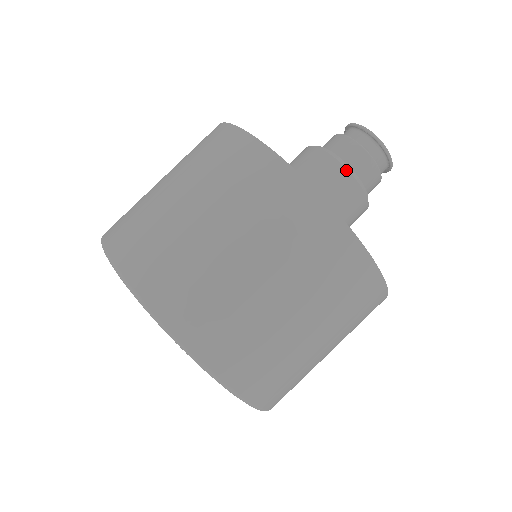
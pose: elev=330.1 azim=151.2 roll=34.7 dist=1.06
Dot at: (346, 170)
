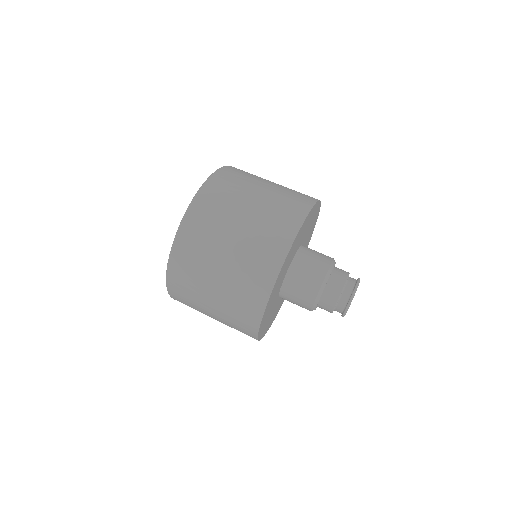
Dot at: (317, 295)
